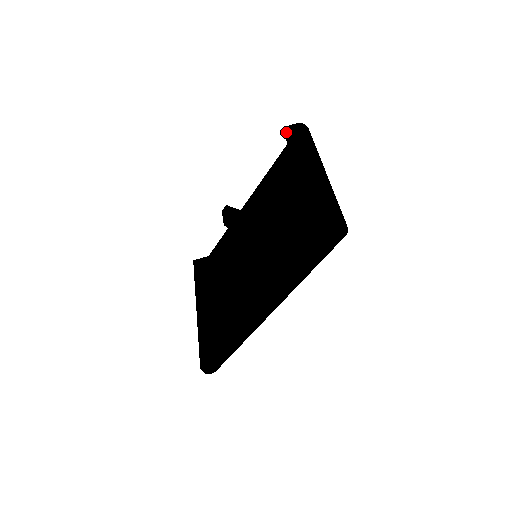
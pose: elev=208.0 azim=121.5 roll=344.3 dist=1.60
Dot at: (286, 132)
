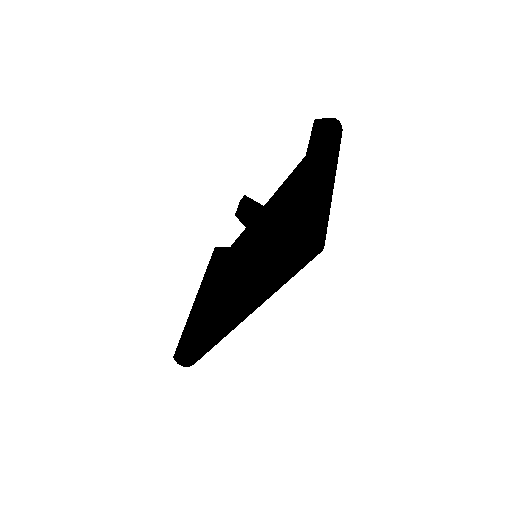
Dot at: (314, 125)
